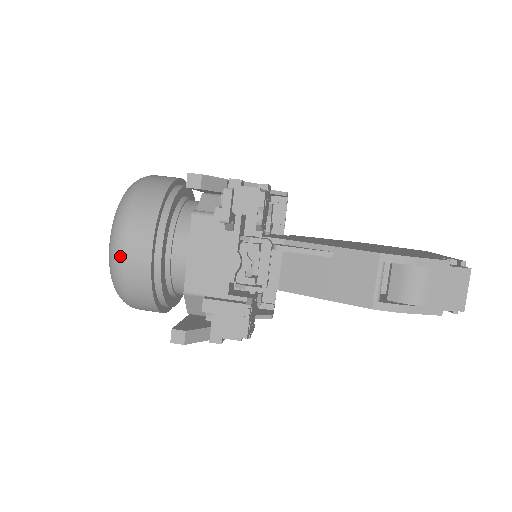
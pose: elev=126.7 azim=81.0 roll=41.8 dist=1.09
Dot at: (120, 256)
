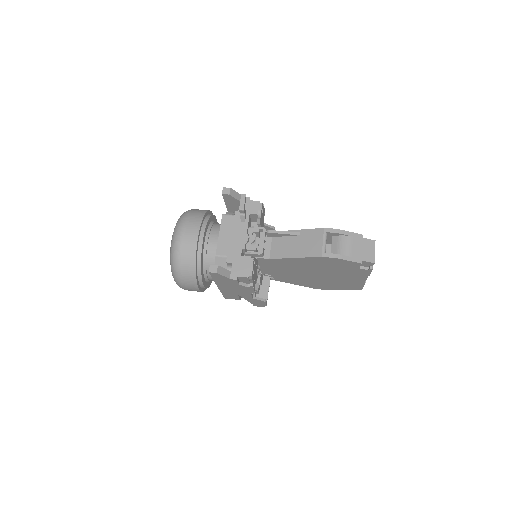
Dot at: (179, 239)
